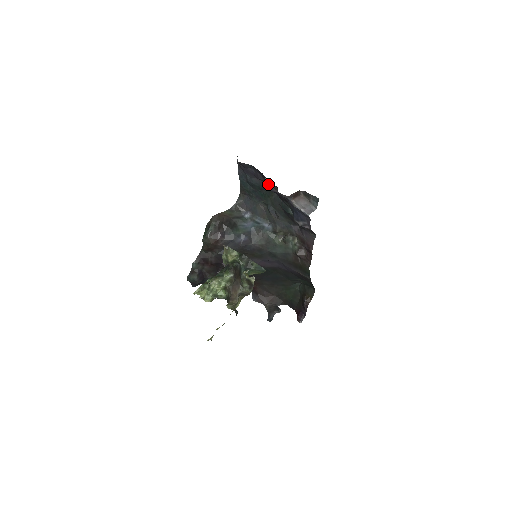
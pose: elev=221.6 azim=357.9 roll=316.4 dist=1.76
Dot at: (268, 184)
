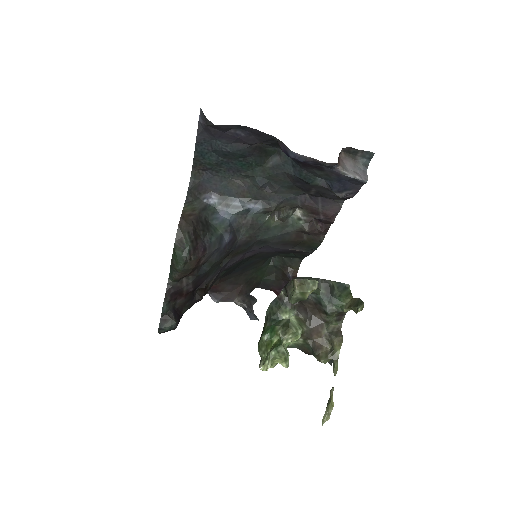
Dot at: (260, 147)
